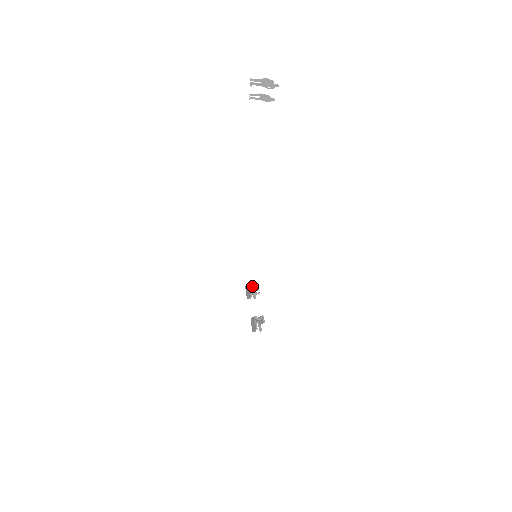
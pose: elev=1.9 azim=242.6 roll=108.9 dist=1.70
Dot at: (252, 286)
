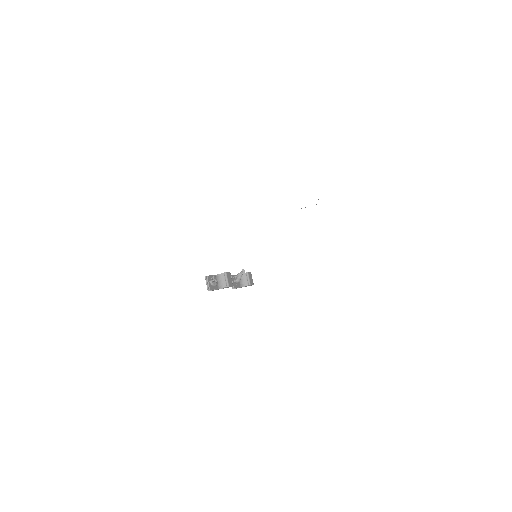
Dot at: occluded
